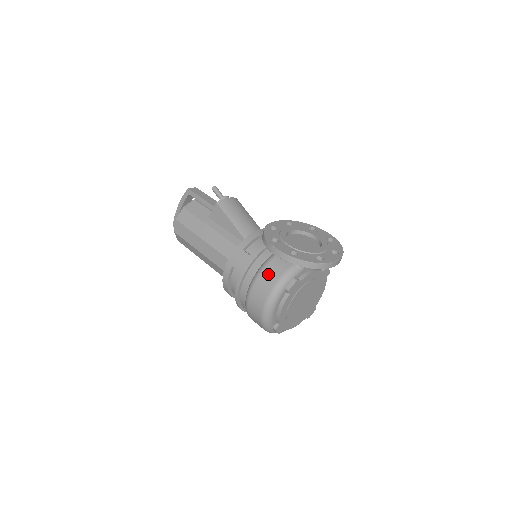
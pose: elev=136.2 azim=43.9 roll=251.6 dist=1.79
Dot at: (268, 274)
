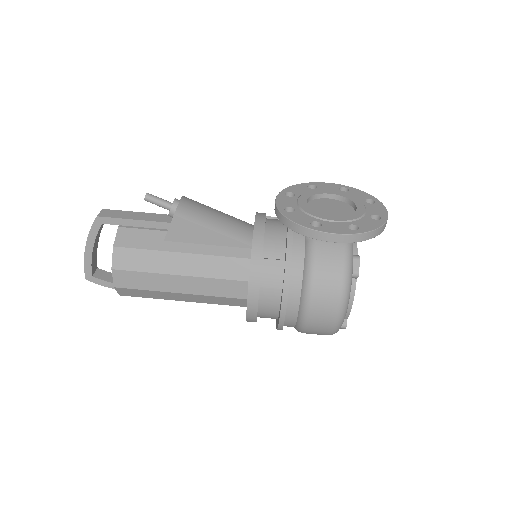
Dot at: (325, 270)
